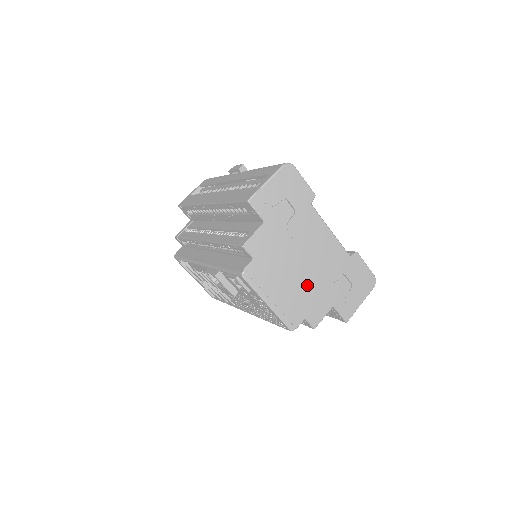
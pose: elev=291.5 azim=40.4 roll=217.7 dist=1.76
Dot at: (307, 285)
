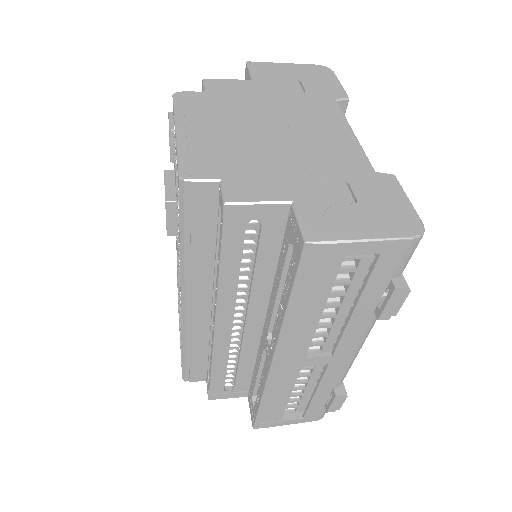
Dot at: (262, 151)
